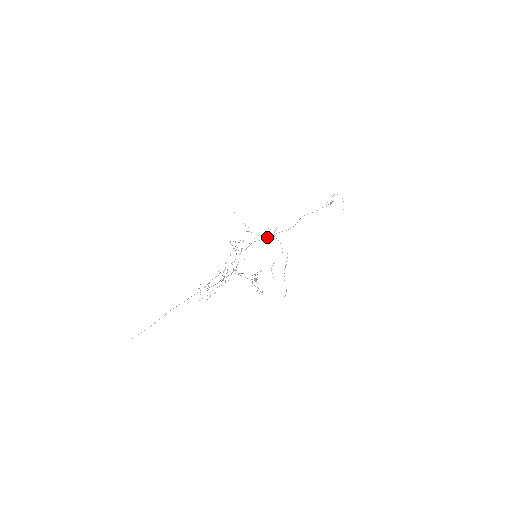
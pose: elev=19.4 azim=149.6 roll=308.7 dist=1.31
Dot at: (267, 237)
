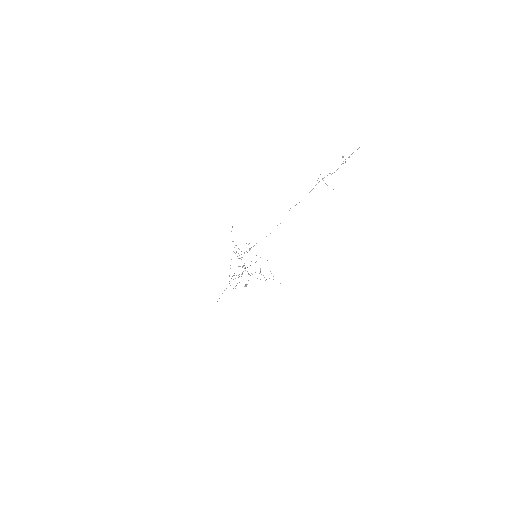
Dot at: occluded
